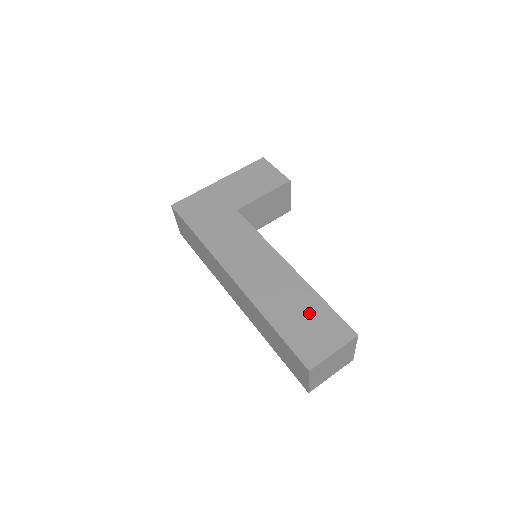
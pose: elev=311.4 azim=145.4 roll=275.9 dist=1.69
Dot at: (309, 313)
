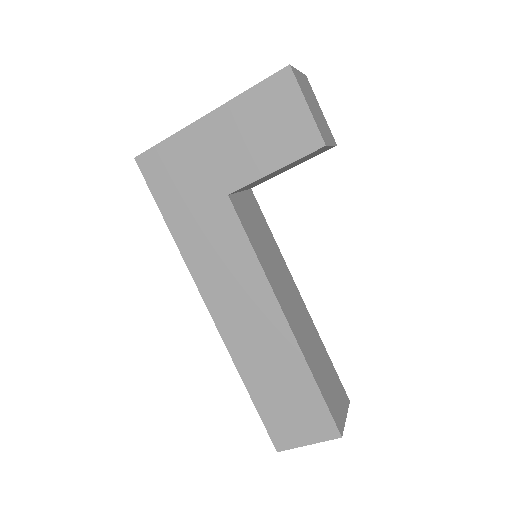
Dot at: (293, 393)
